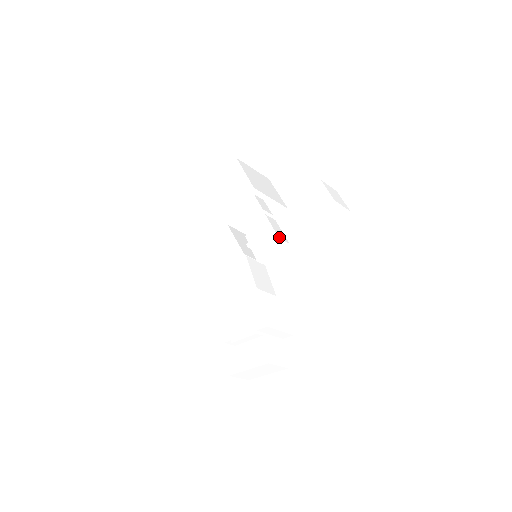
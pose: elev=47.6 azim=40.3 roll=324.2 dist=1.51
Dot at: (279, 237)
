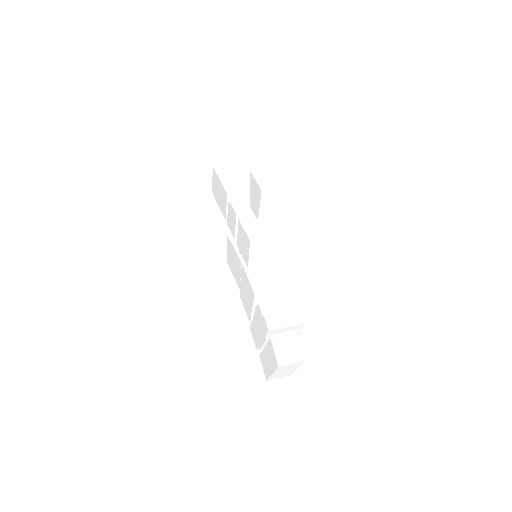
Dot at: (250, 239)
